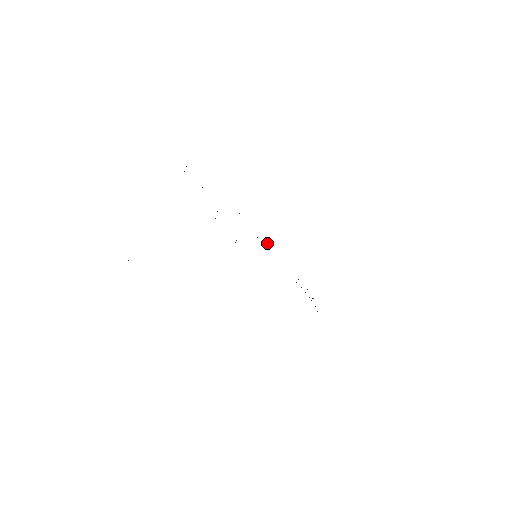
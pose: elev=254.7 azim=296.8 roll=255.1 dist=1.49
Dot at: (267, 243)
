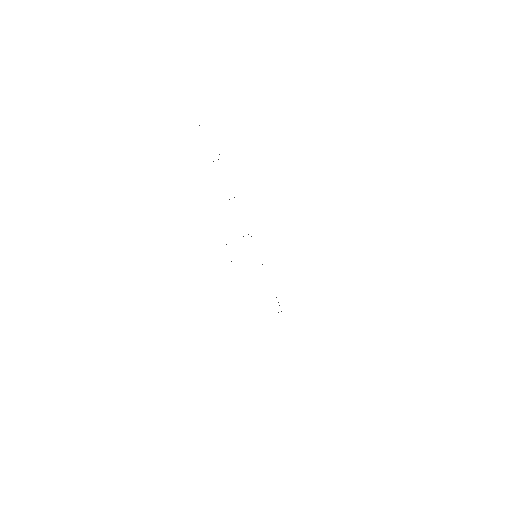
Dot at: occluded
